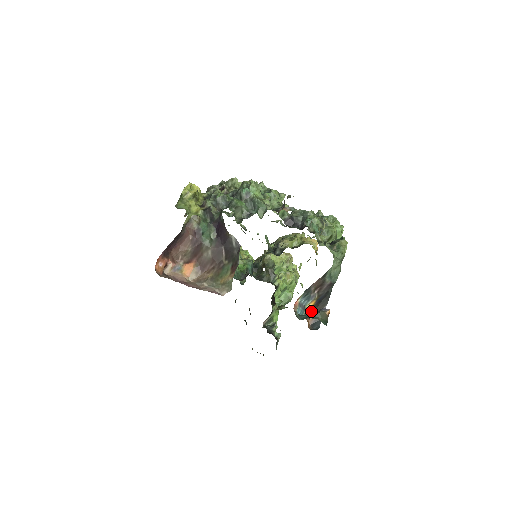
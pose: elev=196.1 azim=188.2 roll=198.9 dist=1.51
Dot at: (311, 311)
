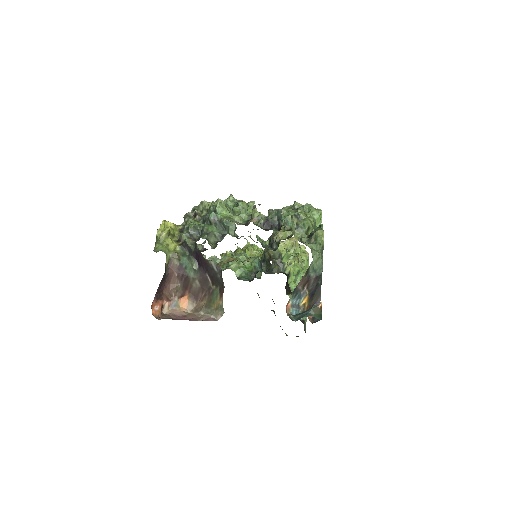
Dot at: (307, 306)
